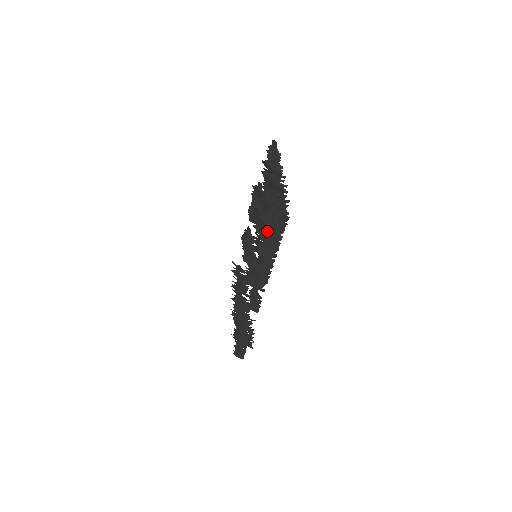
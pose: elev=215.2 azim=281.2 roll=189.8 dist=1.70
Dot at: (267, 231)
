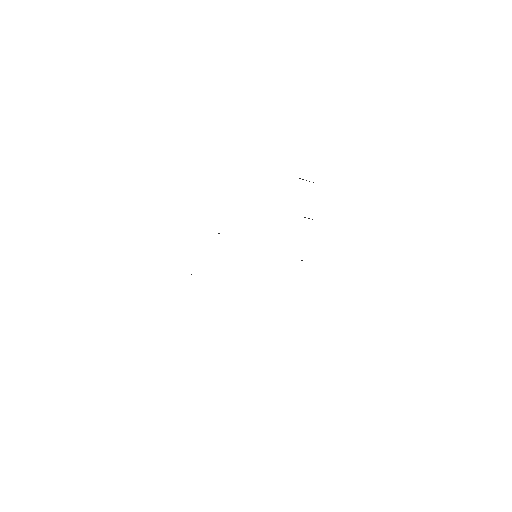
Dot at: occluded
